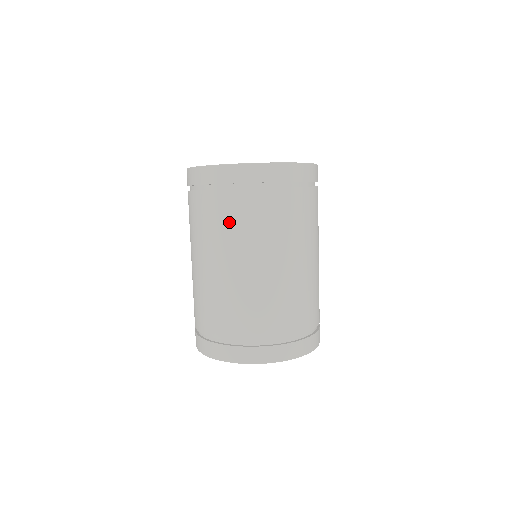
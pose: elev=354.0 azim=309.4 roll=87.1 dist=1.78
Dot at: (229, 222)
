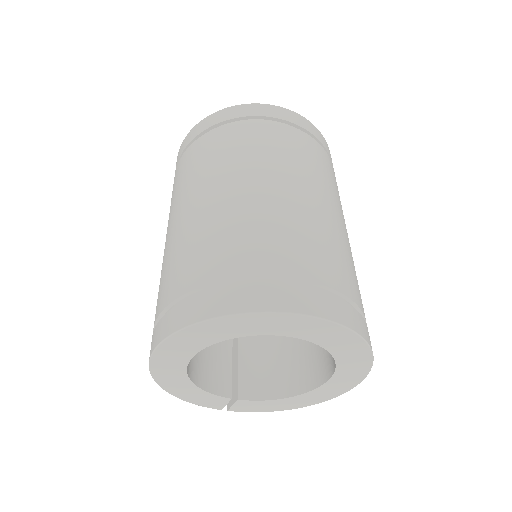
Dot at: (301, 153)
